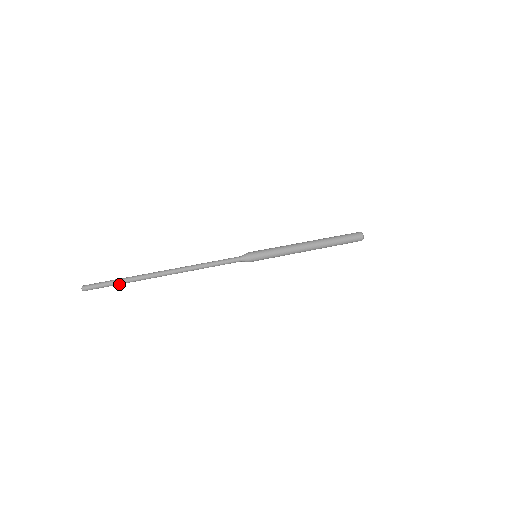
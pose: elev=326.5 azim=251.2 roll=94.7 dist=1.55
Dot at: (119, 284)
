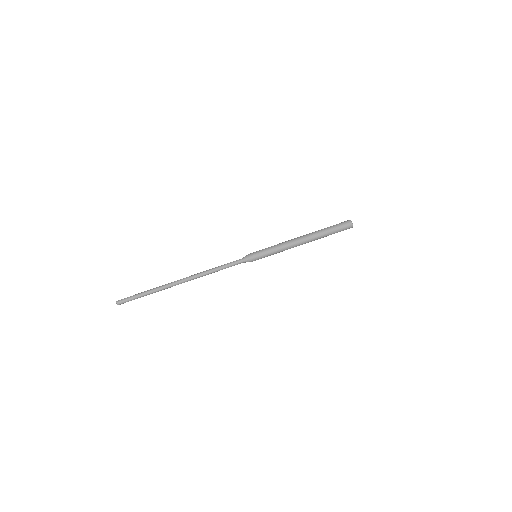
Dot at: (145, 295)
